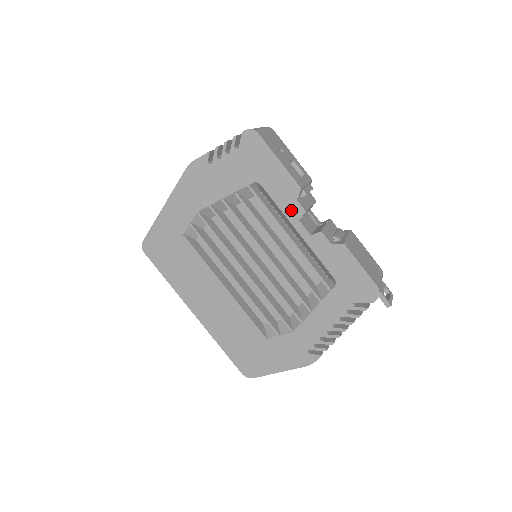
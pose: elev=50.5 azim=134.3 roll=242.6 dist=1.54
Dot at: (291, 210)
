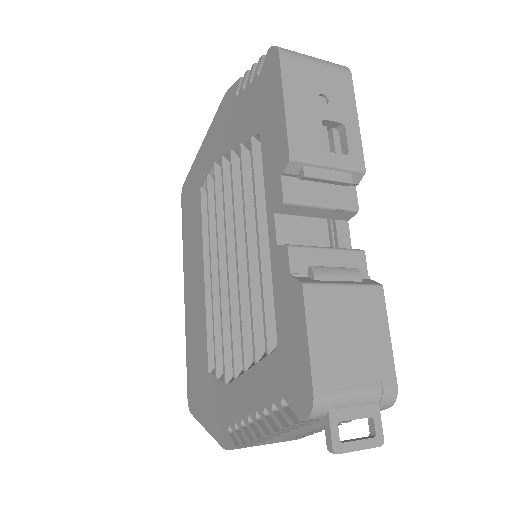
Dot at: (272, 192)
